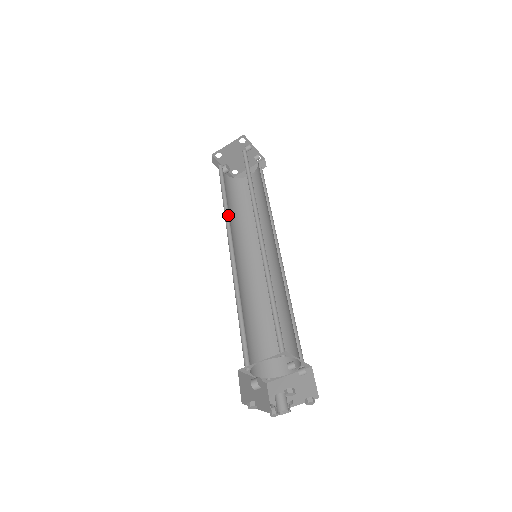
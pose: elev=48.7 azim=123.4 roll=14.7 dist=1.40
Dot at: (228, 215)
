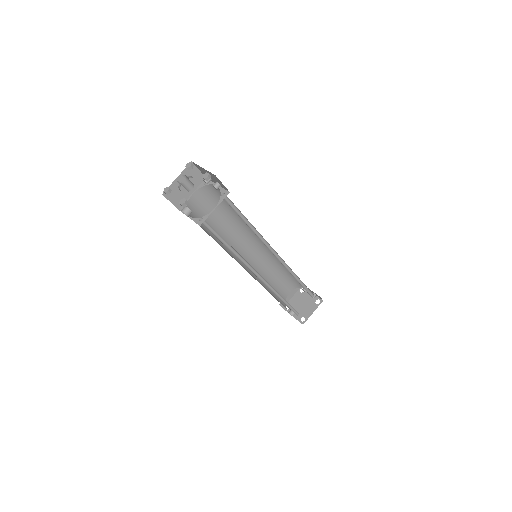
Dot at: (260, 280)
